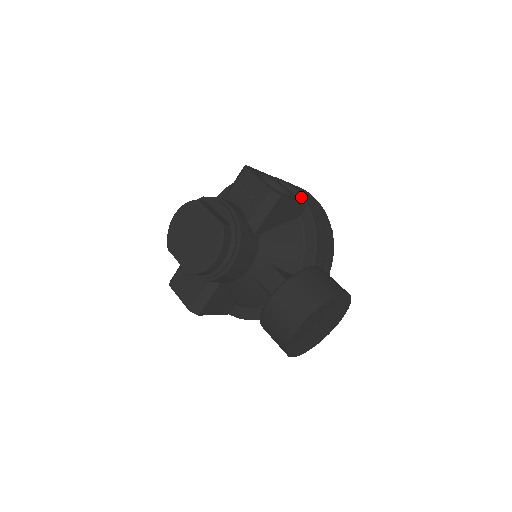
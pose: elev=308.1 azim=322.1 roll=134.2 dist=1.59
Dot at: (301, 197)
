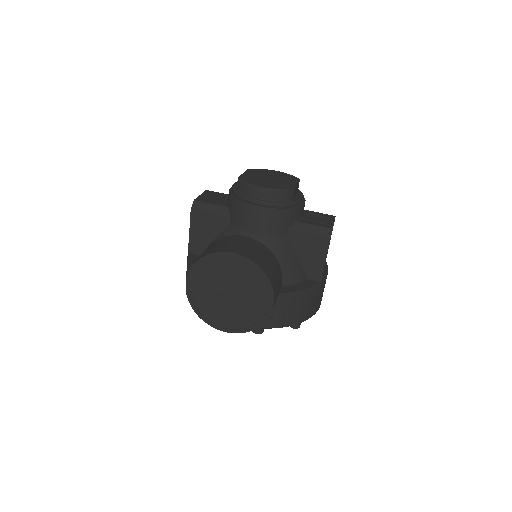
Dot at: (324, 278)
